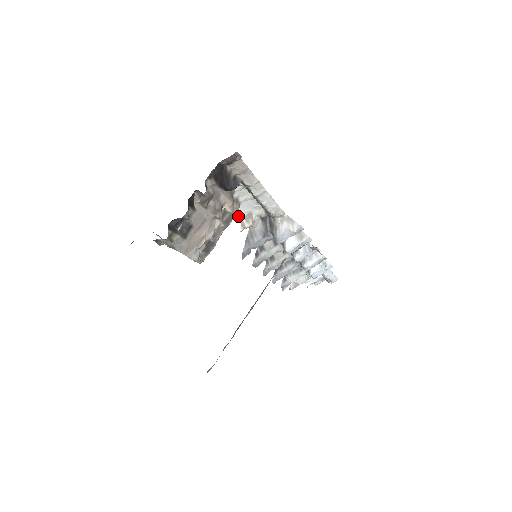
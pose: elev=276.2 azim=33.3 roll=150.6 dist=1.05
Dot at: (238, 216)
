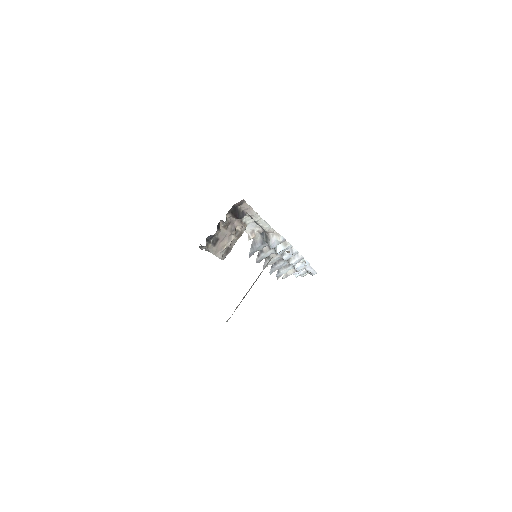
Dot at: (246, 232)
